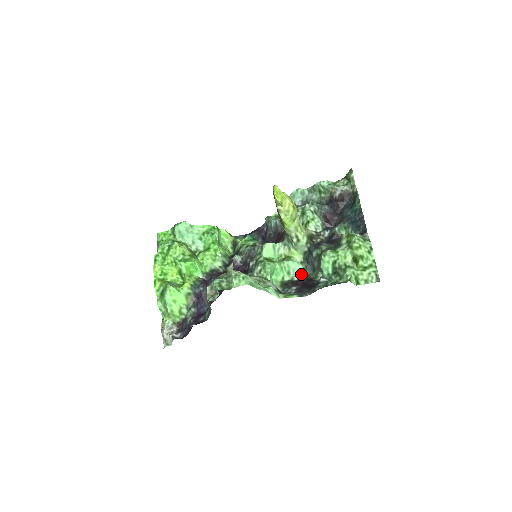
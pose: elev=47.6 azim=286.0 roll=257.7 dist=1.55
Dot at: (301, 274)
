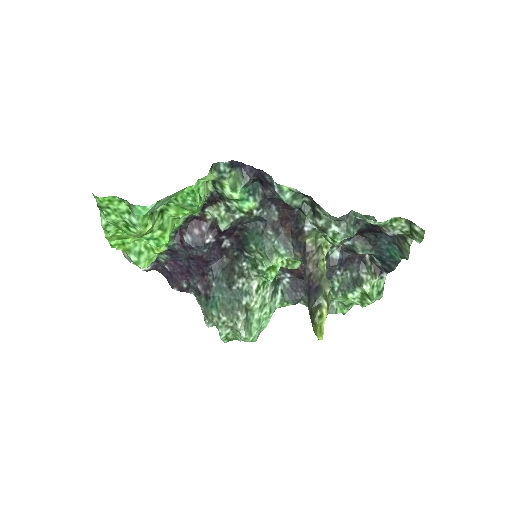
Dot at: occluded
